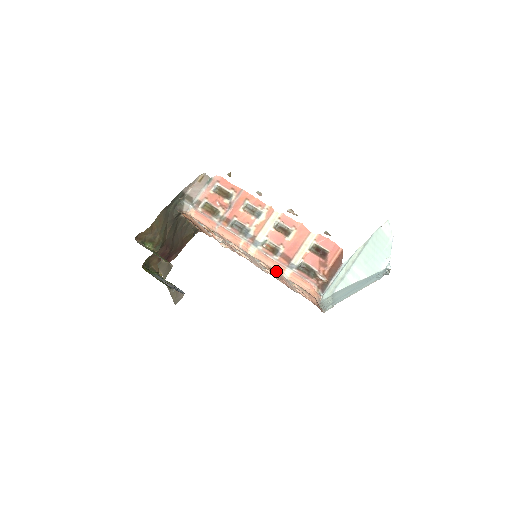
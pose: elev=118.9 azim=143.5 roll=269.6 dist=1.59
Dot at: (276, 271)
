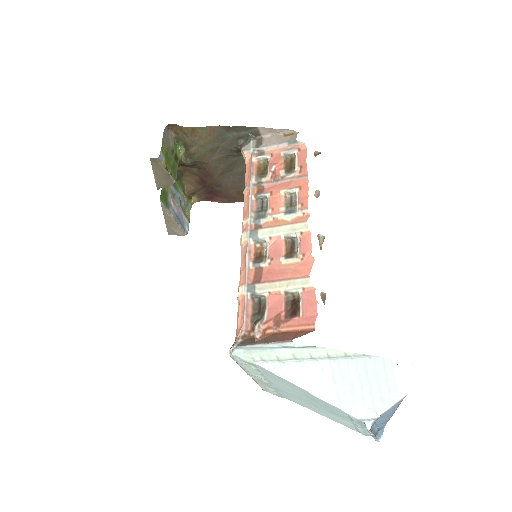
Dot at: occluded
